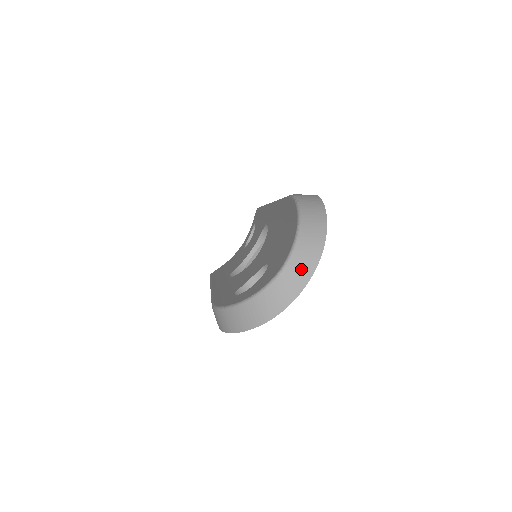
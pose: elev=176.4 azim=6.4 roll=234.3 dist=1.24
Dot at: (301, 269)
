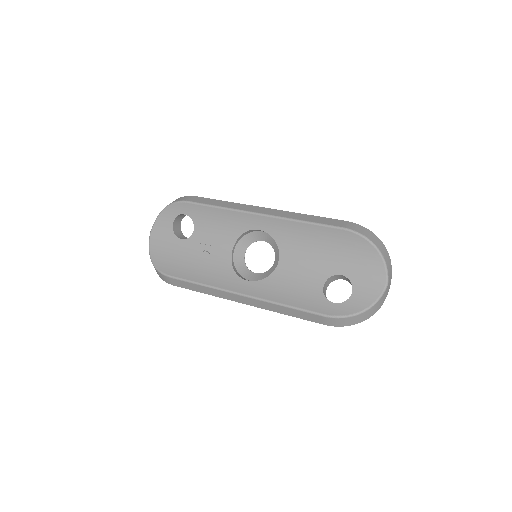
Dot at: (390, 278)
